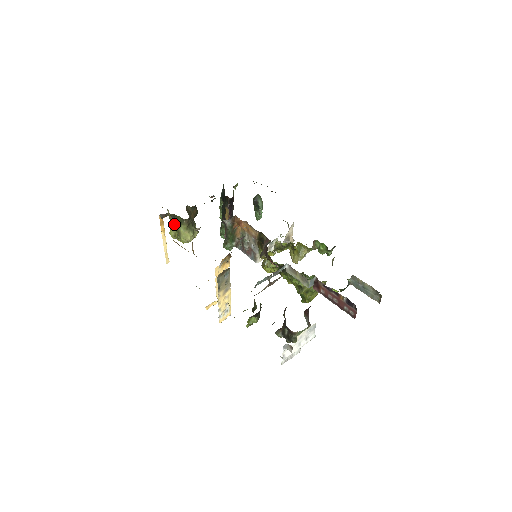
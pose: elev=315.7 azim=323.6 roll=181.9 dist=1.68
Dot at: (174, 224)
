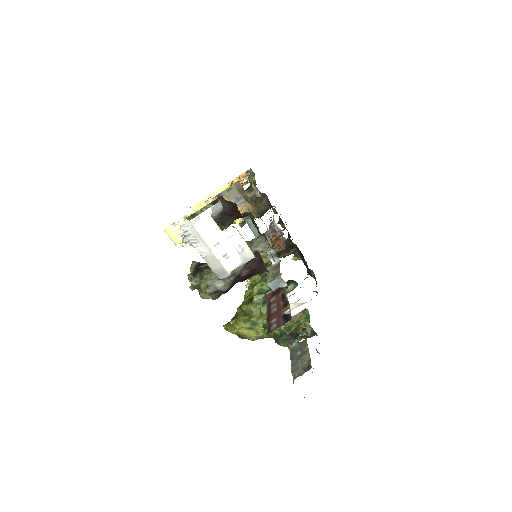
Dot at: occluded
